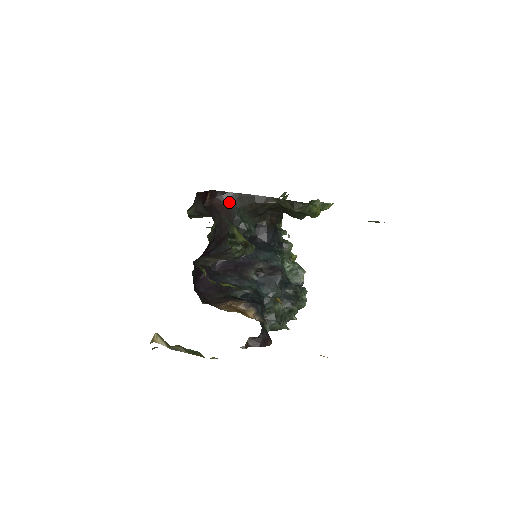
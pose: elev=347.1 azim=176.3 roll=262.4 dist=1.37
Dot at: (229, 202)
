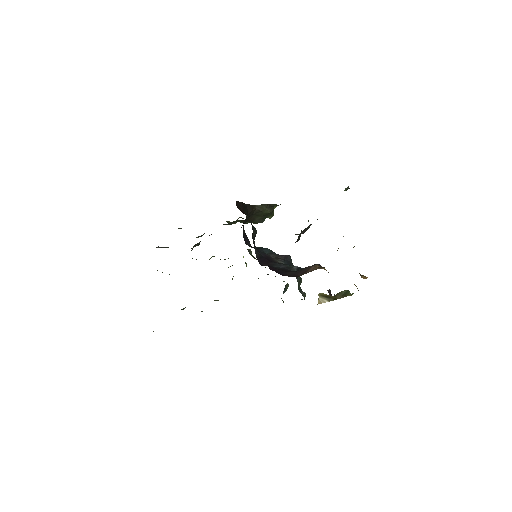
Dot at: (243, 210)
